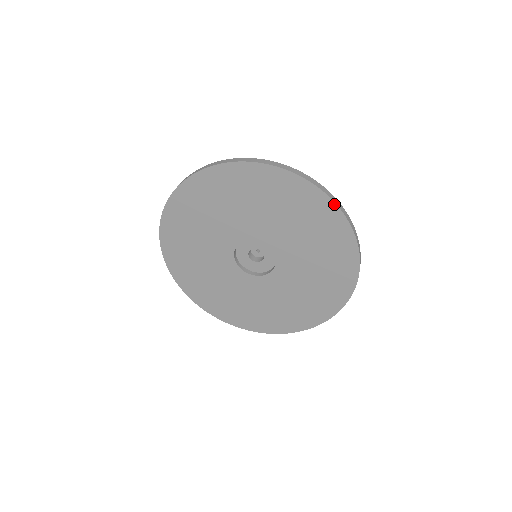
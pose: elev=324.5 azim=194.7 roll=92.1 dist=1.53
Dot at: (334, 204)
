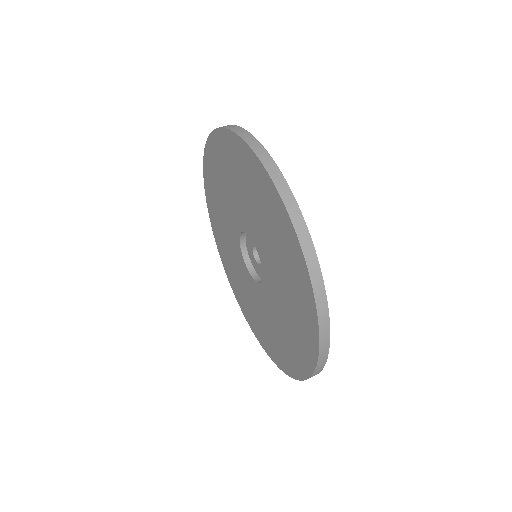
Dot at: (311, 284)
